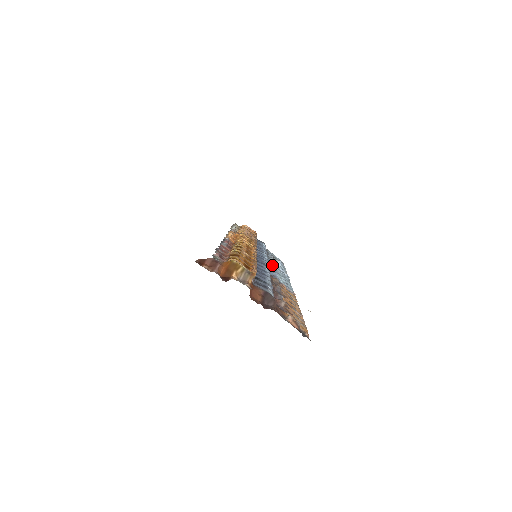
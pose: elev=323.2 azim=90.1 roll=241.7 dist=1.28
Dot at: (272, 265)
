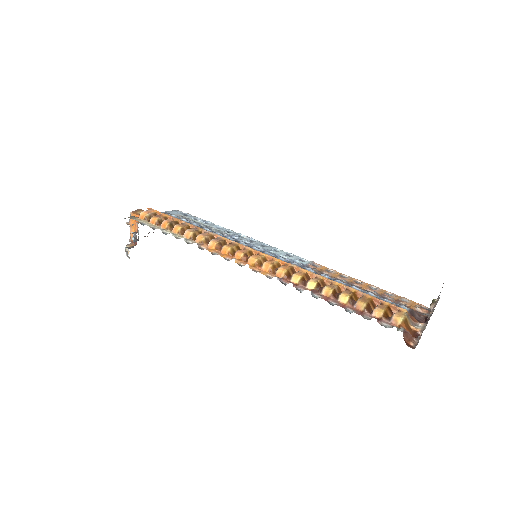
Dot at: occluded
